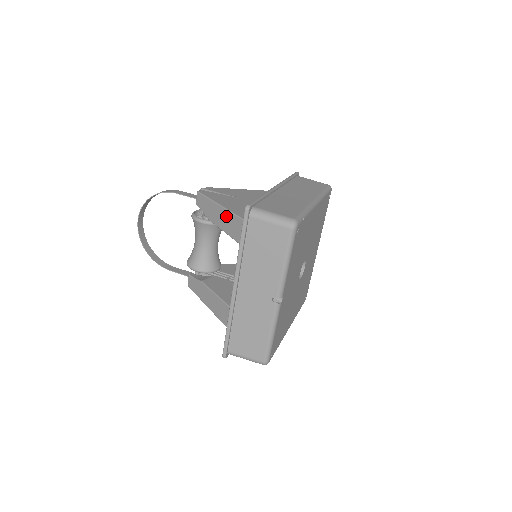
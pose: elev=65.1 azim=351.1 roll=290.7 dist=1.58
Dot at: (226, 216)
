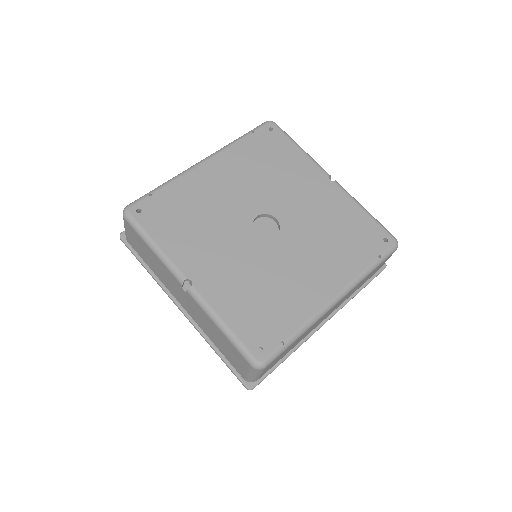
Dot at: occluded
